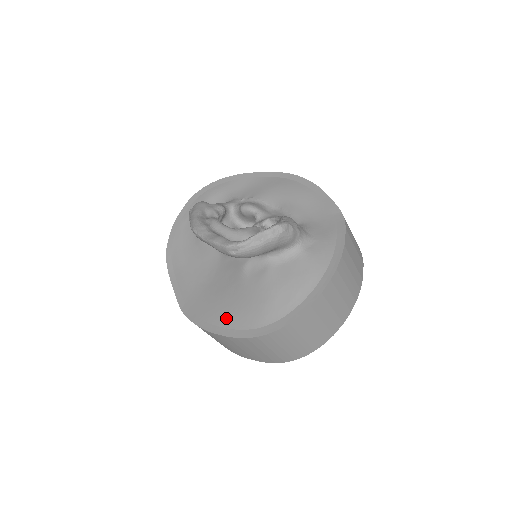
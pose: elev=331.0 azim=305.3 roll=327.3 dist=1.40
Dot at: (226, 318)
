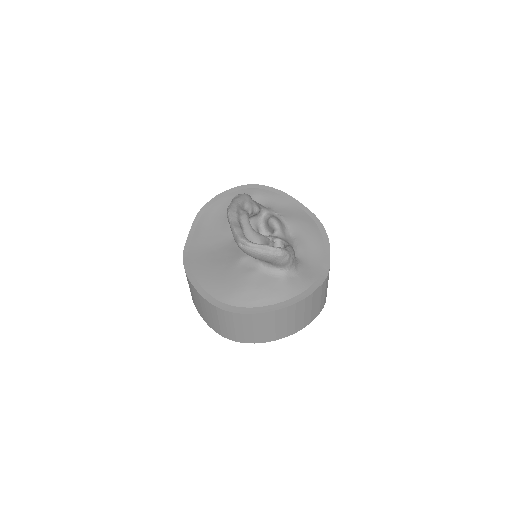
Dot at: (206, 281)
